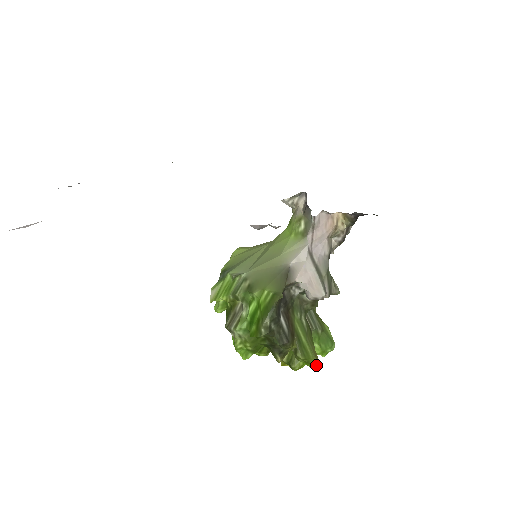
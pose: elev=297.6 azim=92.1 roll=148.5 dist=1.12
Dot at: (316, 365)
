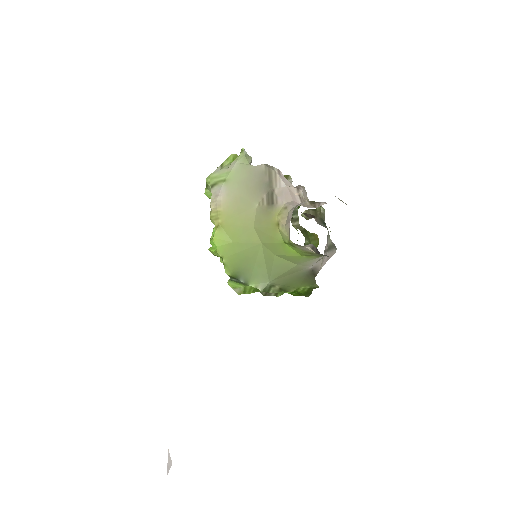
Dot at: (318, 241)
